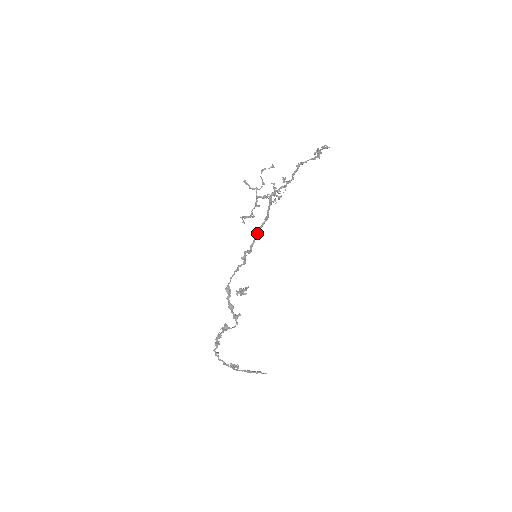
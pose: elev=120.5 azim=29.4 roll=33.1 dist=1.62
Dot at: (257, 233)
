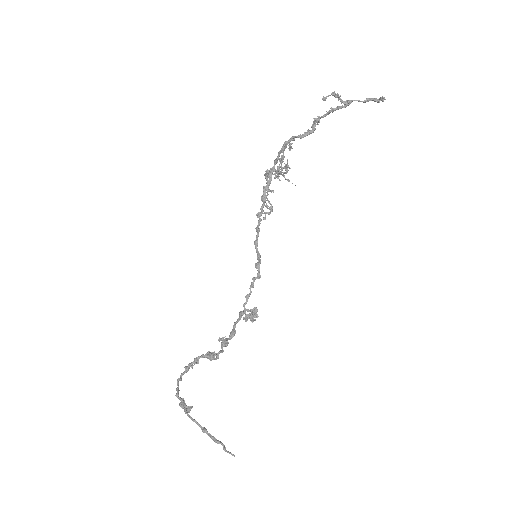
Dot at: (258, 222)
